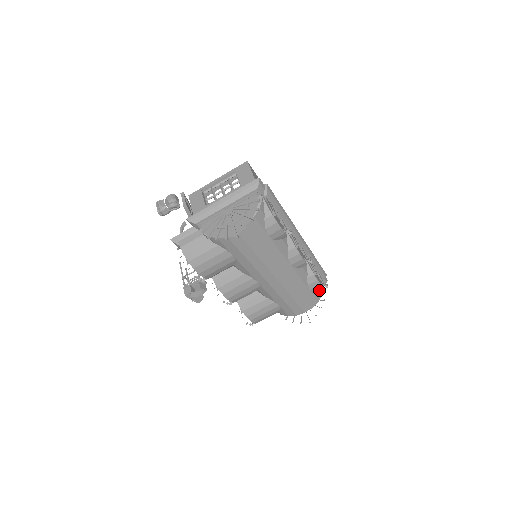
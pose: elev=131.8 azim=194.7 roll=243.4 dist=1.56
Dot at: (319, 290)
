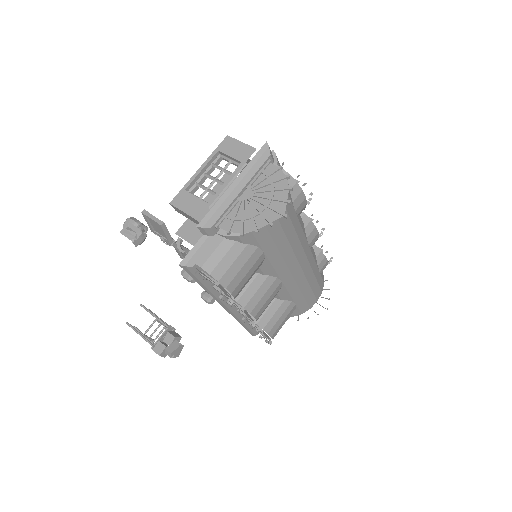
Dot at: occluded
